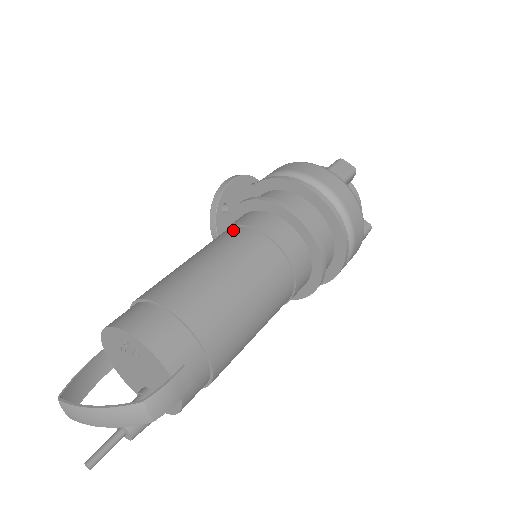
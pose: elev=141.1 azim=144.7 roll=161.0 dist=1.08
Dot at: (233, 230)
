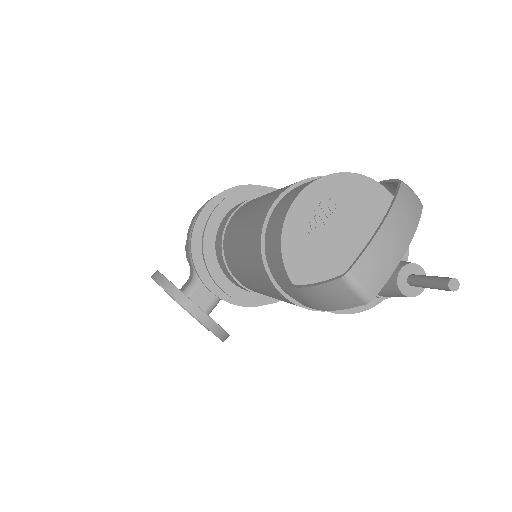
Dot at: (236, 213)
